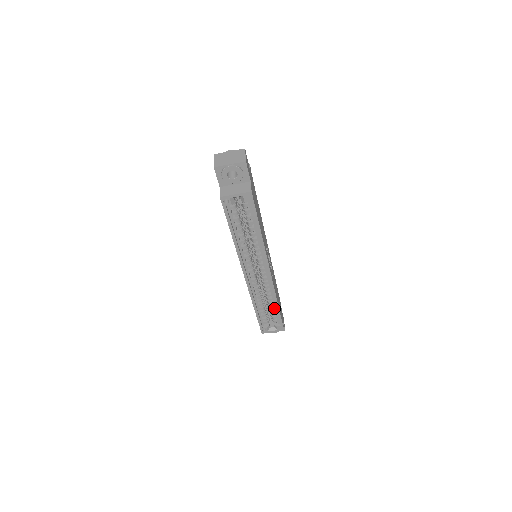
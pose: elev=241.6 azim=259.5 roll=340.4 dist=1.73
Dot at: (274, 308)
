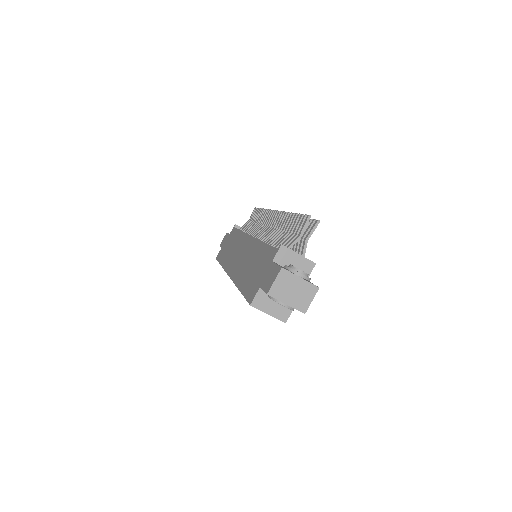
Dot at: occluded
